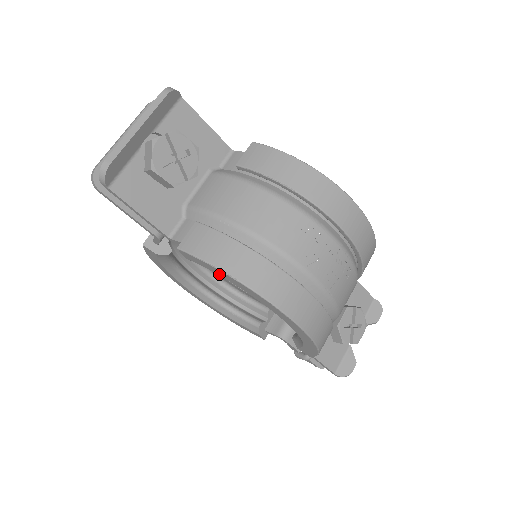
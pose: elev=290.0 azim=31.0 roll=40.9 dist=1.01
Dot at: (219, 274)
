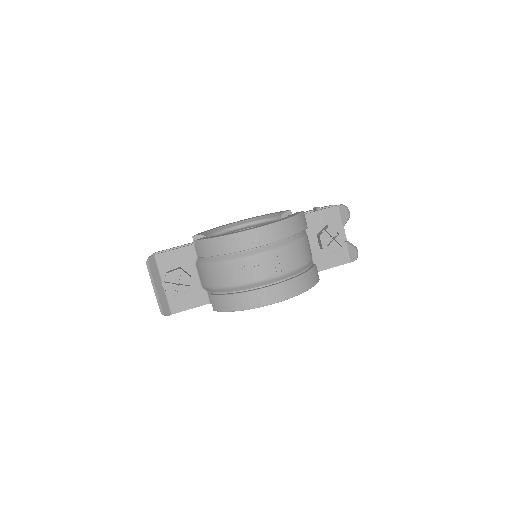
Dot at: occluded
